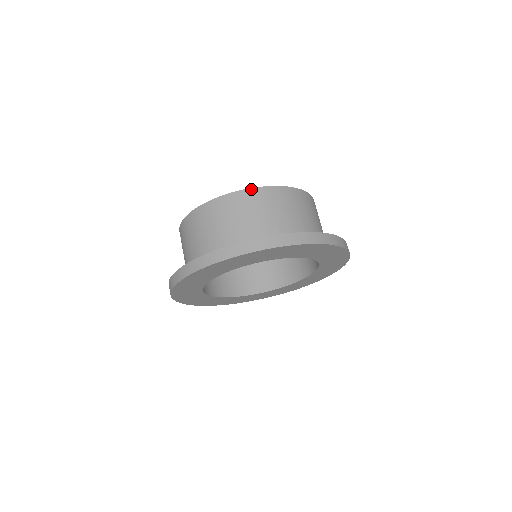
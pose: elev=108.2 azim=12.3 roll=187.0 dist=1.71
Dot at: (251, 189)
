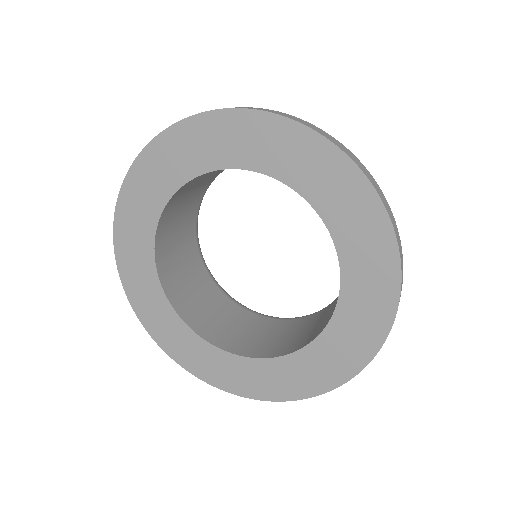
Dot at: occluded
